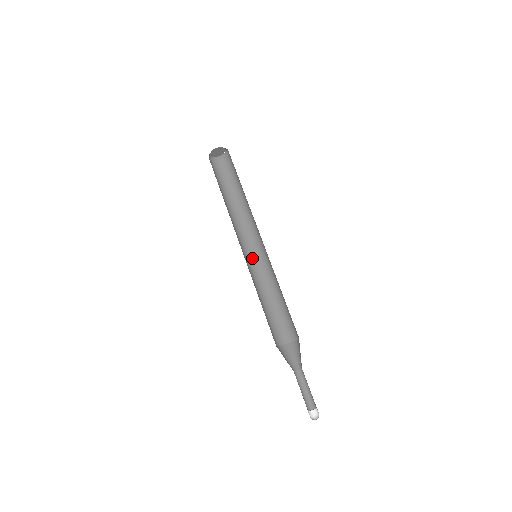
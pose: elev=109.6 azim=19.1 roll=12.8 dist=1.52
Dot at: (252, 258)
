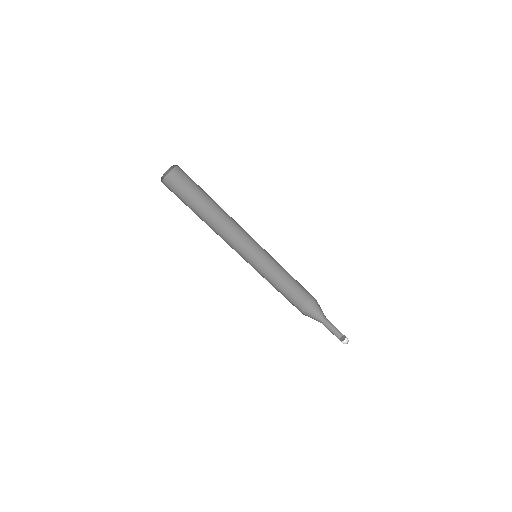
Dot at: (259, 247)
